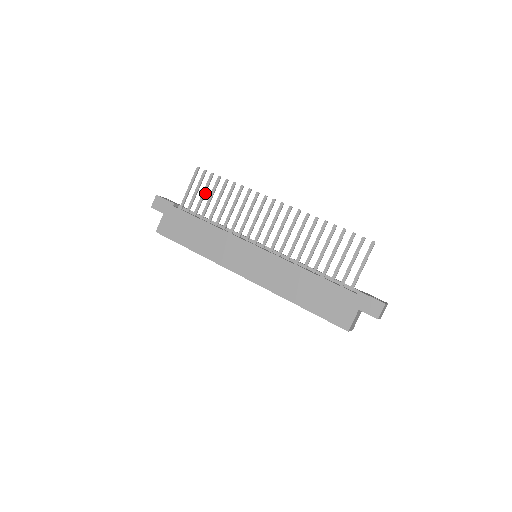
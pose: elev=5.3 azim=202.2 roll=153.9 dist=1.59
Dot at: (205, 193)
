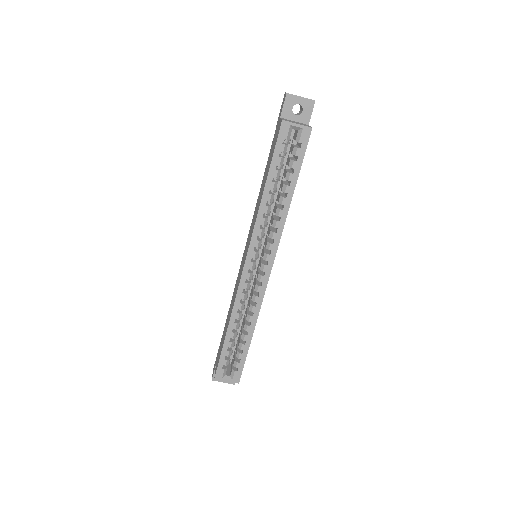
Dot at: occluded
